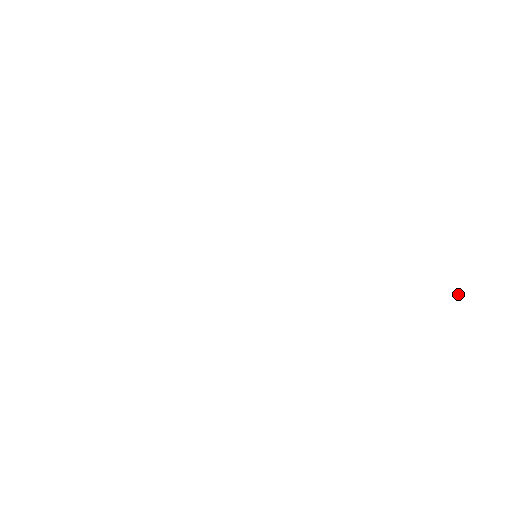
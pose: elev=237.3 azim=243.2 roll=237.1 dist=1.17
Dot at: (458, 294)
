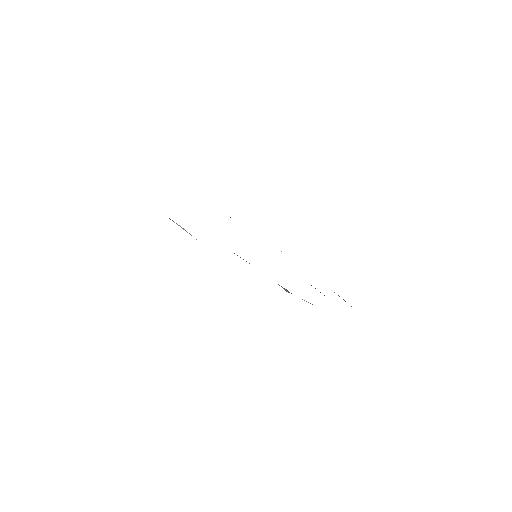
Dot at: occluded
